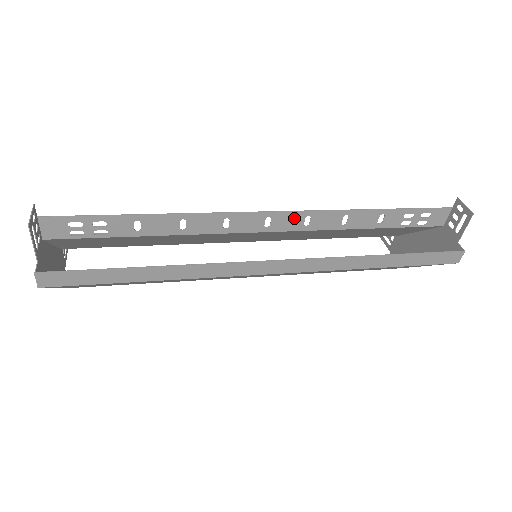
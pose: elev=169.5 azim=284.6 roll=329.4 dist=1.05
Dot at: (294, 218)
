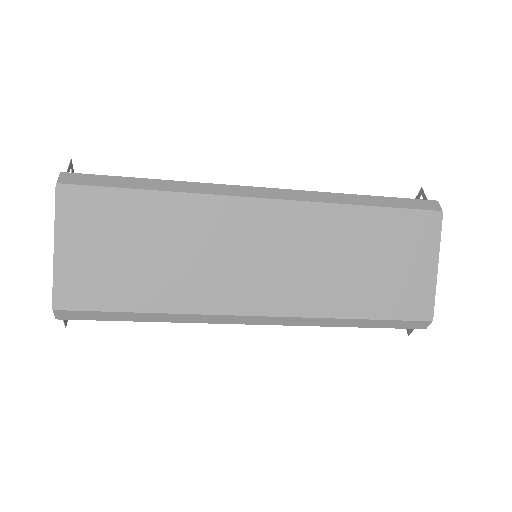
Dot at: occluded
